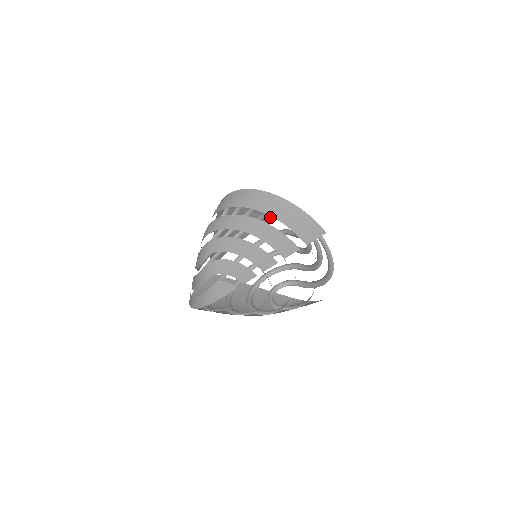
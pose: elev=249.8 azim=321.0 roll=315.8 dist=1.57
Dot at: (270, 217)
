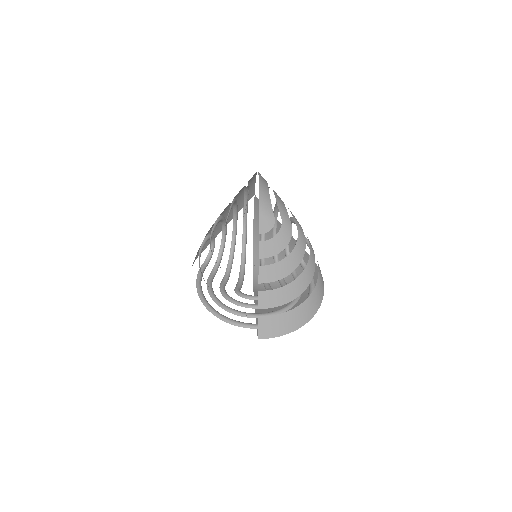
Dot at: occluded
